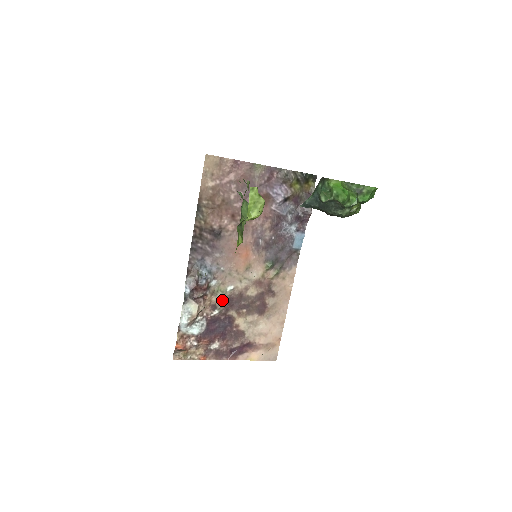
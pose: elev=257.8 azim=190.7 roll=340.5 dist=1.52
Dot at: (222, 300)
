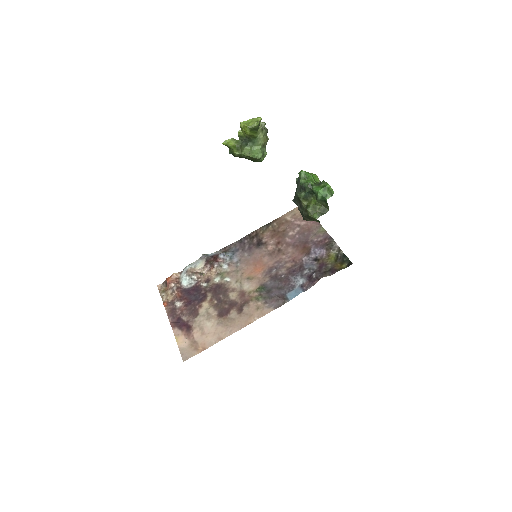
Dot at: (216, 282)
